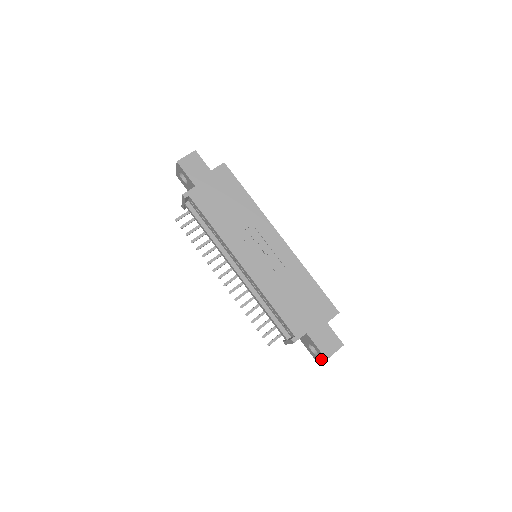
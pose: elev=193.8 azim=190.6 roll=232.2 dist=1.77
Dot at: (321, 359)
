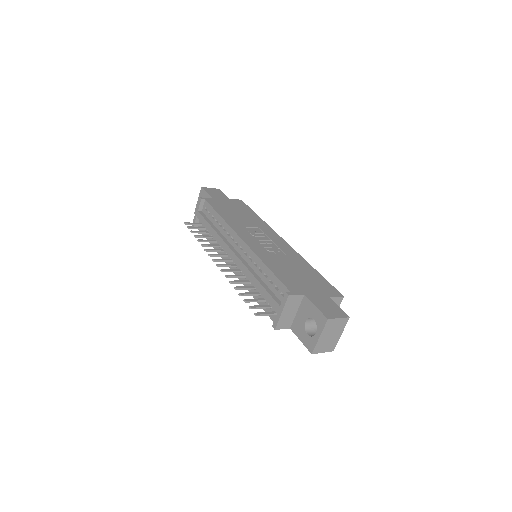
Dot at: (320, 333)
